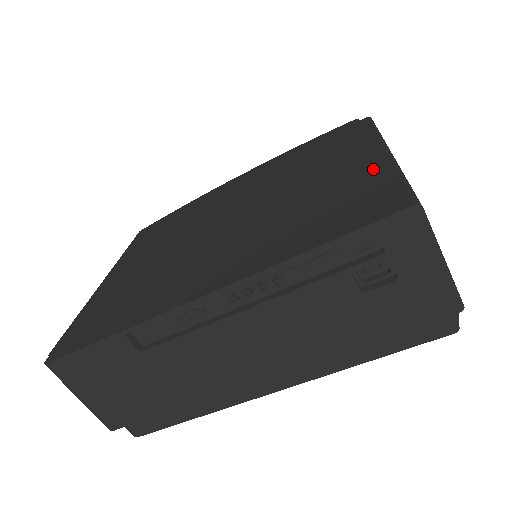
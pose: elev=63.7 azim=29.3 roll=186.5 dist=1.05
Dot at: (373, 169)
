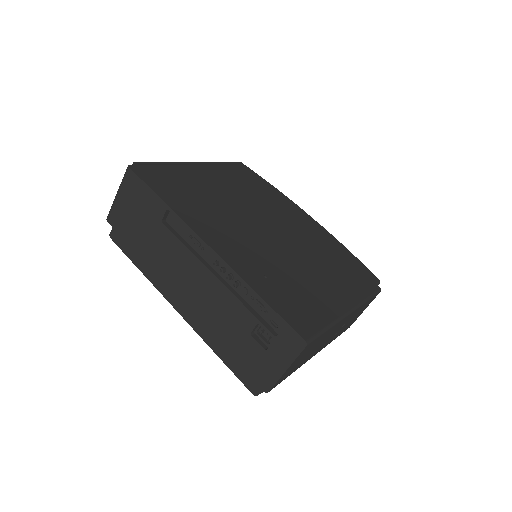
Dot at: (330, 309)
